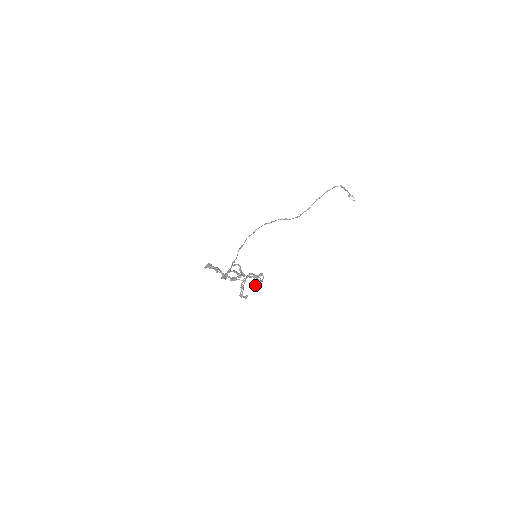
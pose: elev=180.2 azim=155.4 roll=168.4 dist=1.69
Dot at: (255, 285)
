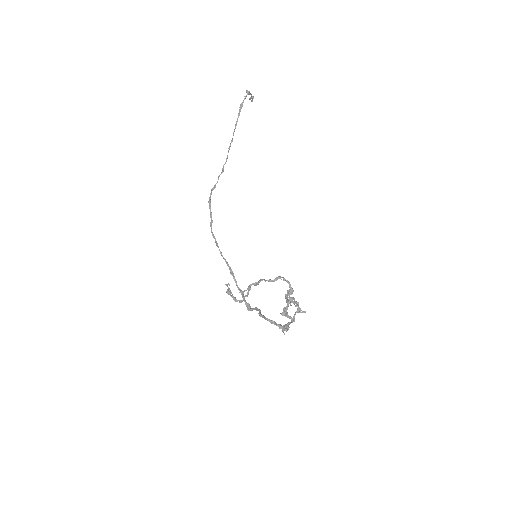
Dot at: occluded
